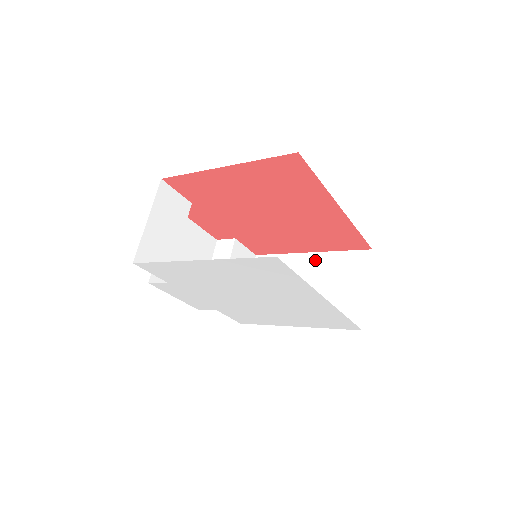
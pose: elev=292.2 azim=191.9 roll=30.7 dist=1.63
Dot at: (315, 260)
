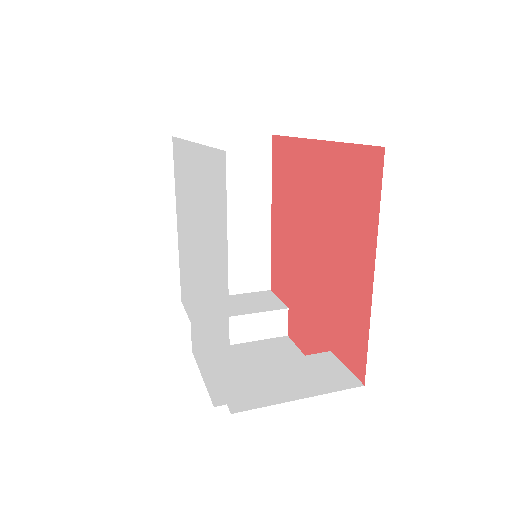
Dot at: occluded
